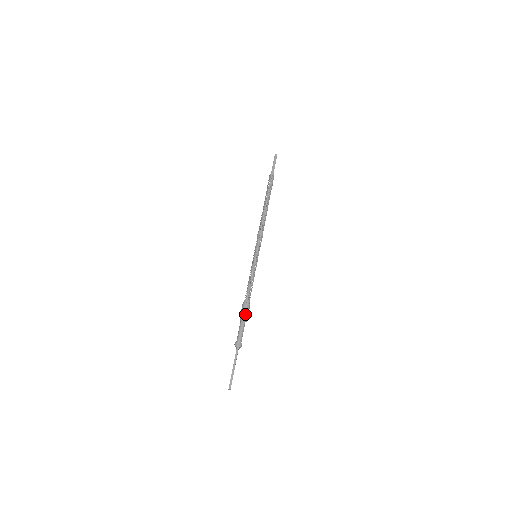
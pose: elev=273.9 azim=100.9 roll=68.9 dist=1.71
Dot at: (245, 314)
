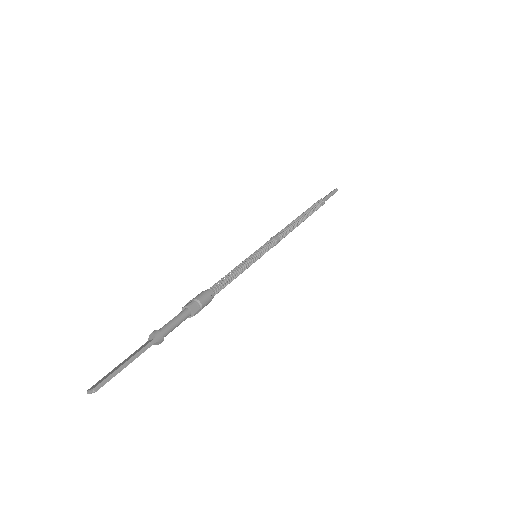
Dot at: (198, 306)
